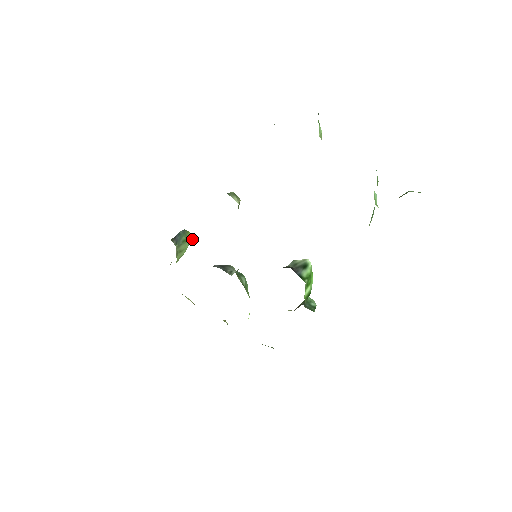
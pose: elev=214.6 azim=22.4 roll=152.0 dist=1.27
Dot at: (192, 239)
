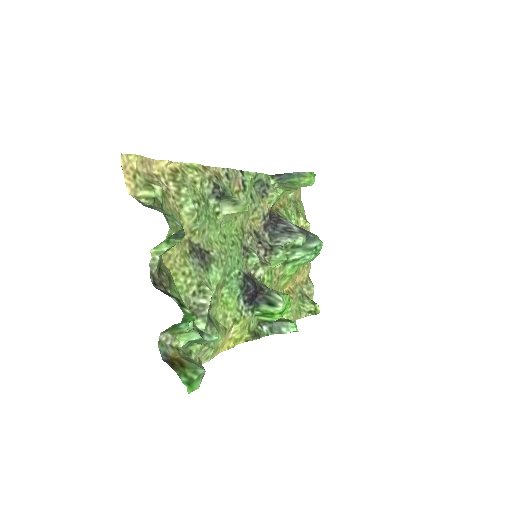
Dot at: (312, 184)
